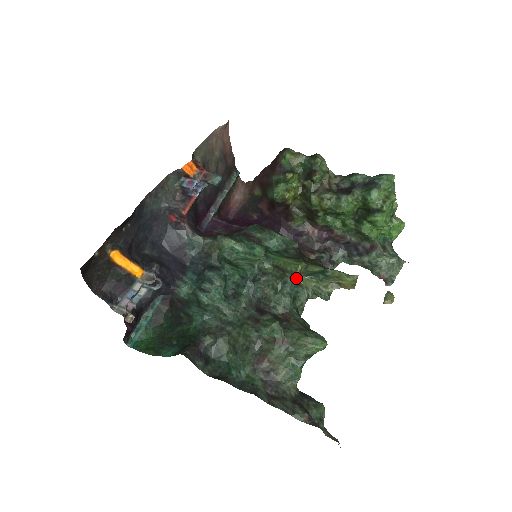
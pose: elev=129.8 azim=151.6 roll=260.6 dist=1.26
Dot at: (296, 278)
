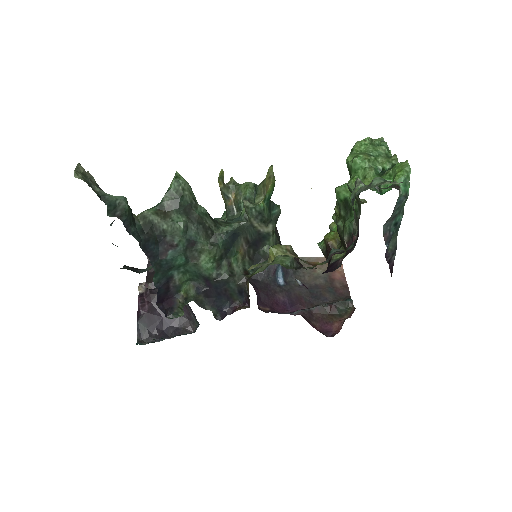
Dot at: (221, 189)
